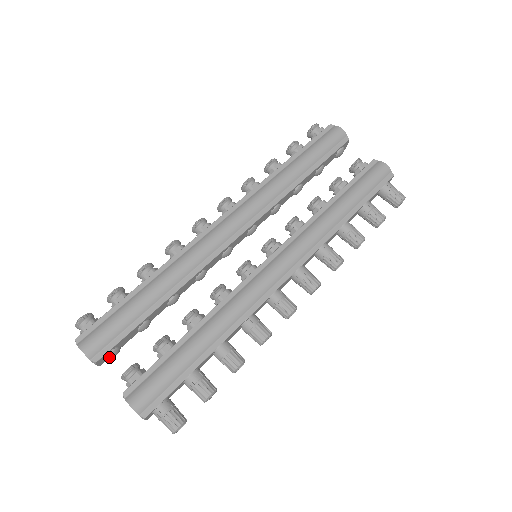
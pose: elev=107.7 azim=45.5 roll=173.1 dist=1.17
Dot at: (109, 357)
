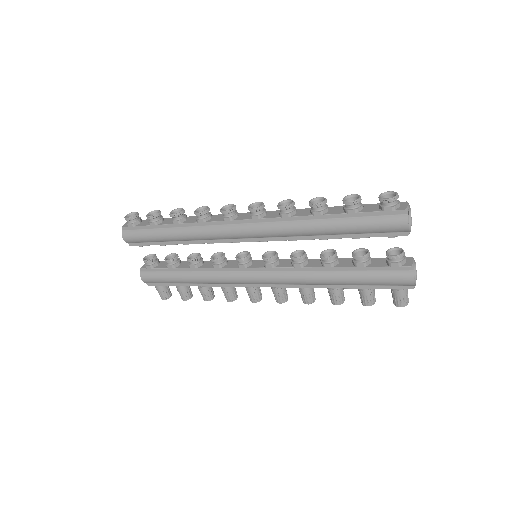
Dot at: (139, 246)
